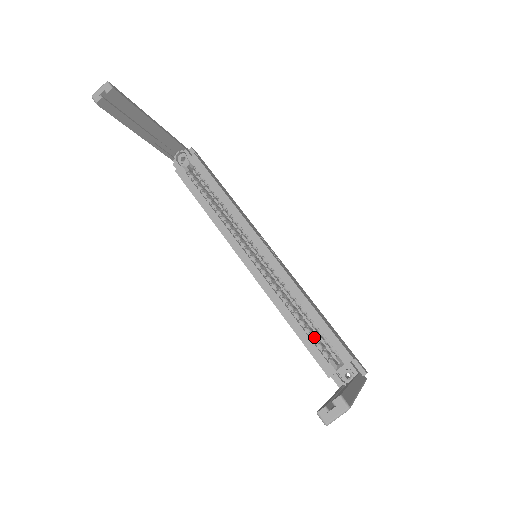
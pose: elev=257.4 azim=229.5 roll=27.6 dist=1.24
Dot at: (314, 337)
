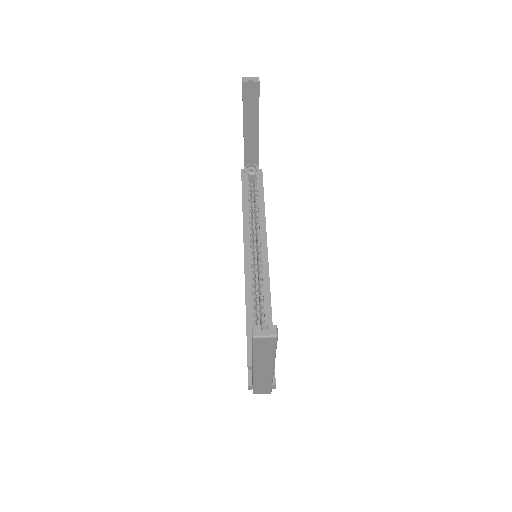
Dot at: occluded
